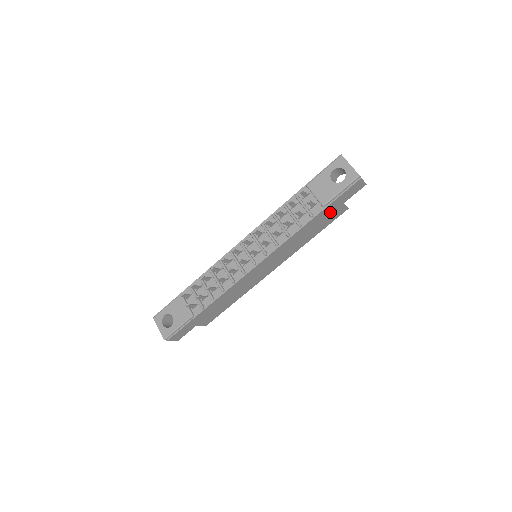
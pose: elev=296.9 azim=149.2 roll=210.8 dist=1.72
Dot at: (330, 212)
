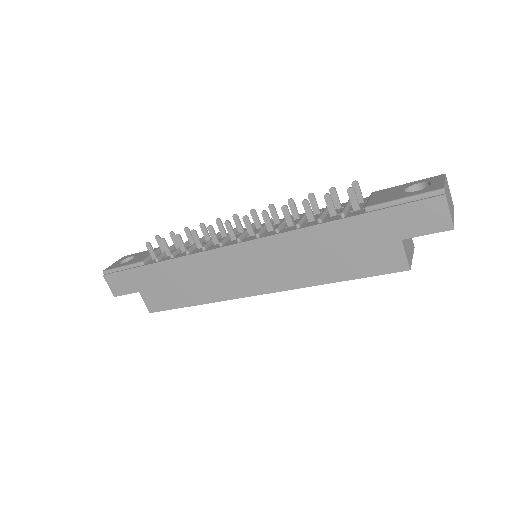
Dot at: (374, 238)
